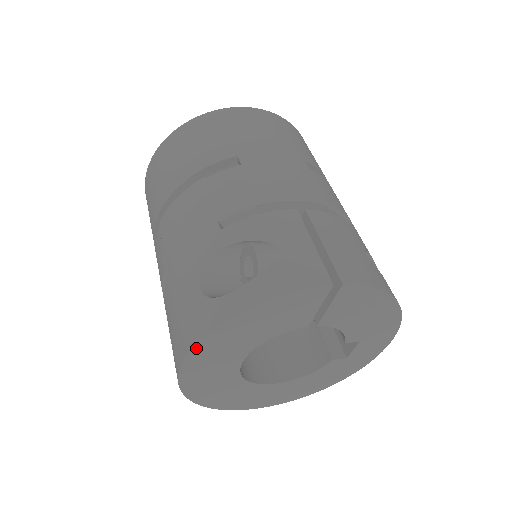
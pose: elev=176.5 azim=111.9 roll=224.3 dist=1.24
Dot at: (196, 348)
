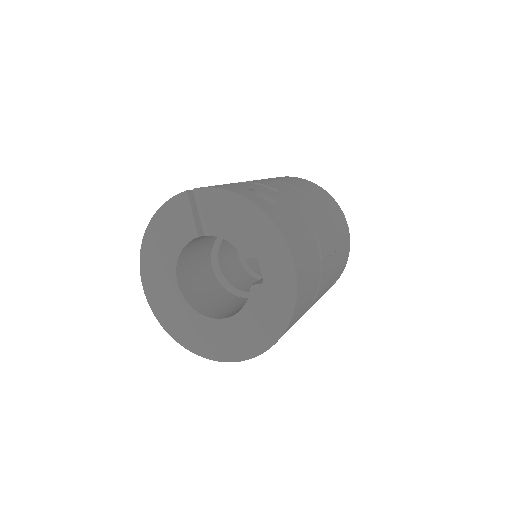
Dot at: (142, 263)
